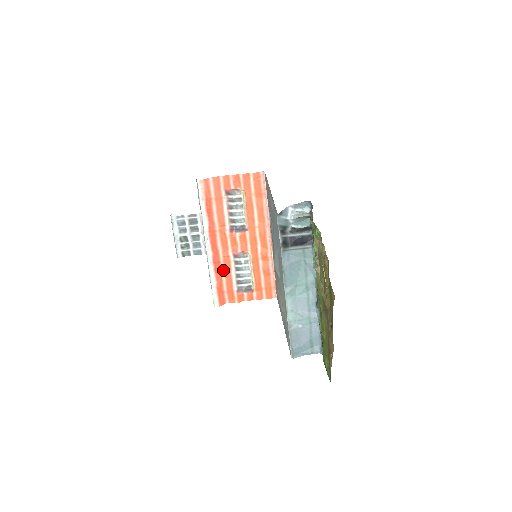
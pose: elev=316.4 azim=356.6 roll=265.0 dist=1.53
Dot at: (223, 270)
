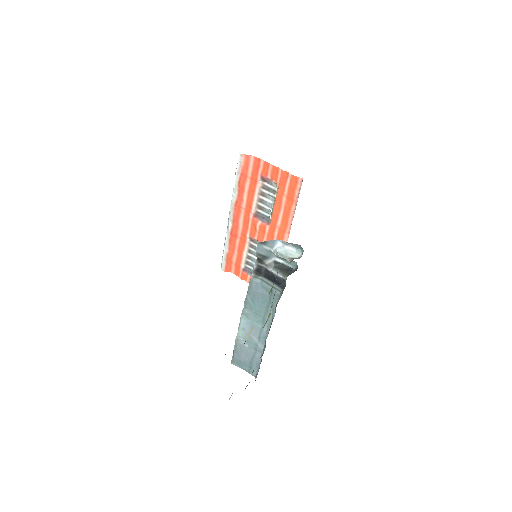
Dot at: (238, 245)
